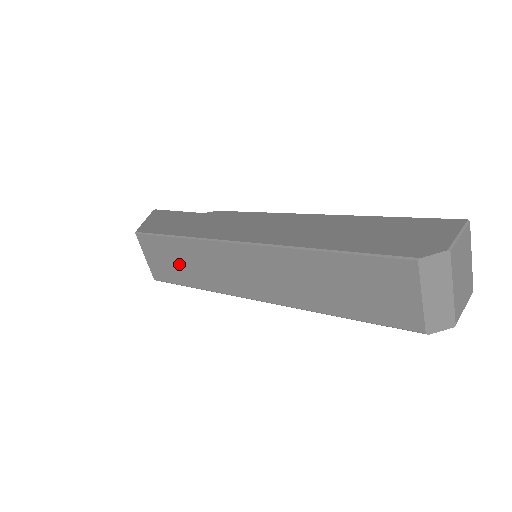
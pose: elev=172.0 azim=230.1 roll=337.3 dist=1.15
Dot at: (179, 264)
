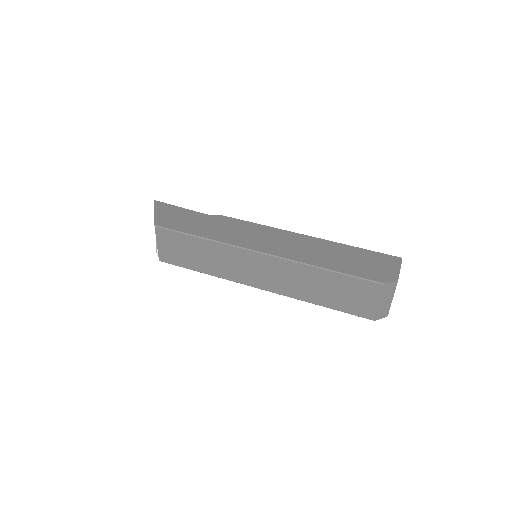
Dot at: (193, 255)
